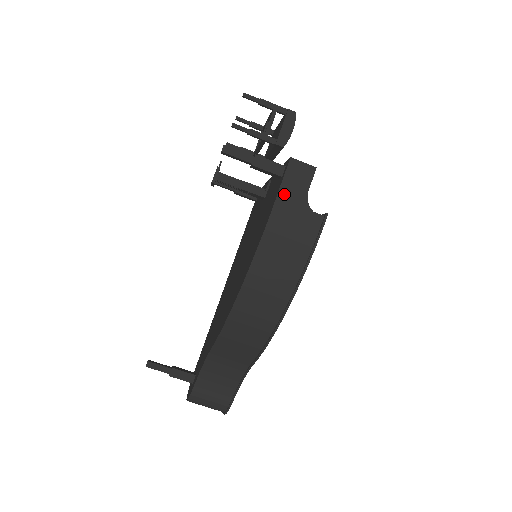
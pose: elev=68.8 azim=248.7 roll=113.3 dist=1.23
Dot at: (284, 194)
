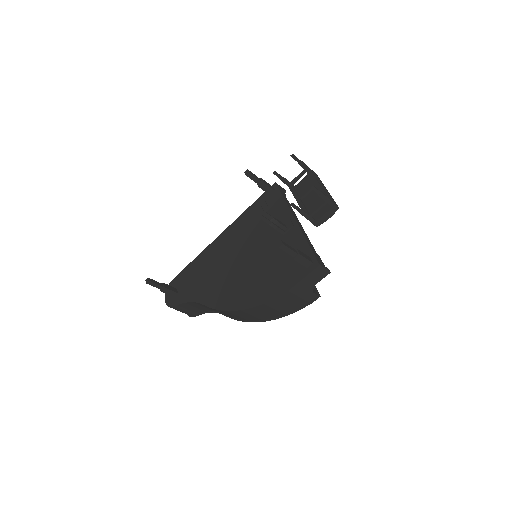
Dot at: (303, 282)
